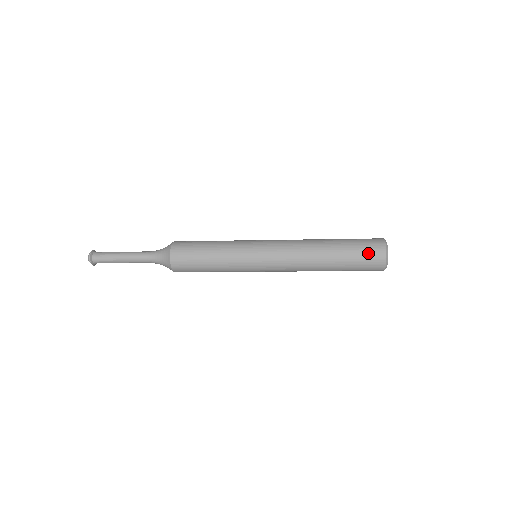
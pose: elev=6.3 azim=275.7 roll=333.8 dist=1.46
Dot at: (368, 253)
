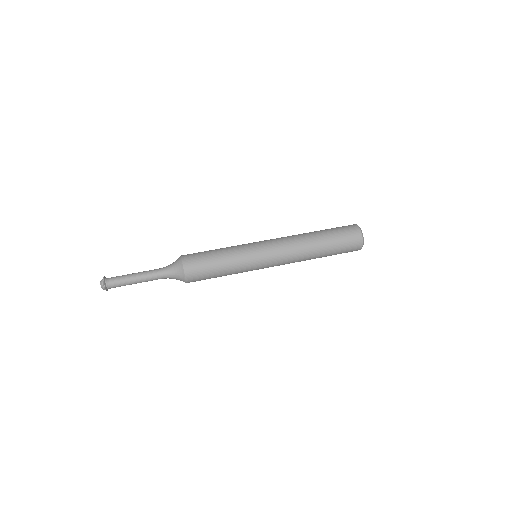
Dot at: (348, 251)
